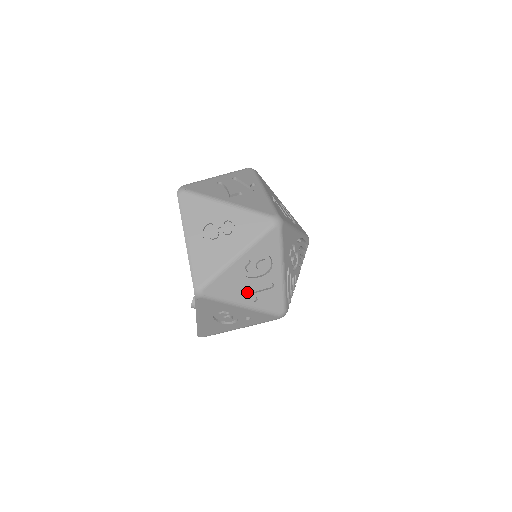
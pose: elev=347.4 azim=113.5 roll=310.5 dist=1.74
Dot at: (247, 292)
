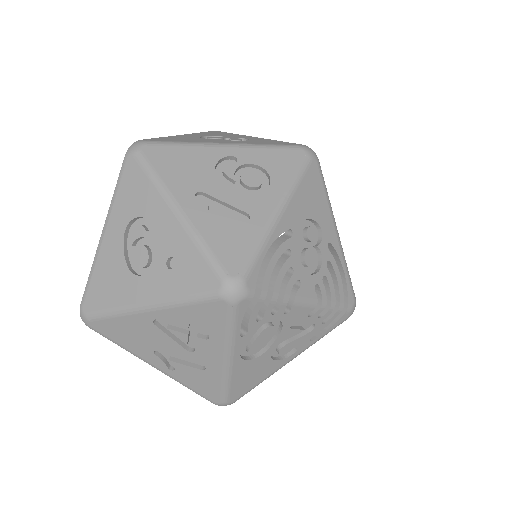
Dot at: (201, 202)
